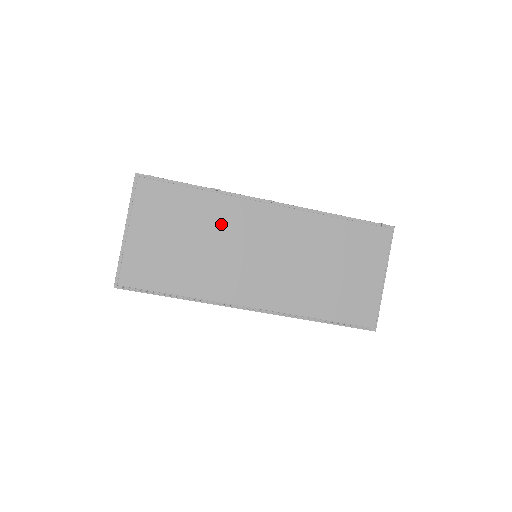
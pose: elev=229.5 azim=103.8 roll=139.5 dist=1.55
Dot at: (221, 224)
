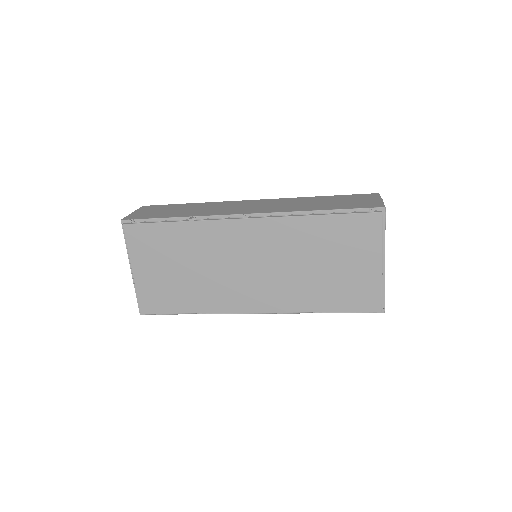
Dot at: (205, 248)
